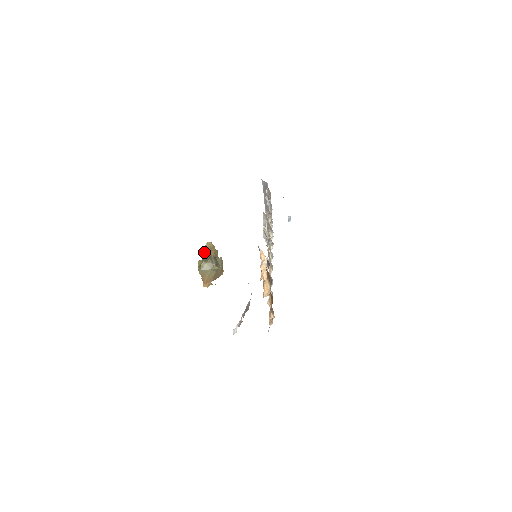
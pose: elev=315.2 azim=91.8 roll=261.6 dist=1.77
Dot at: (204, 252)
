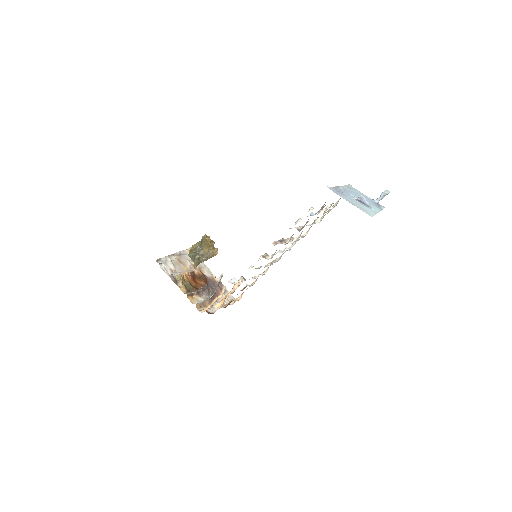
Dot at: (201, 241)
